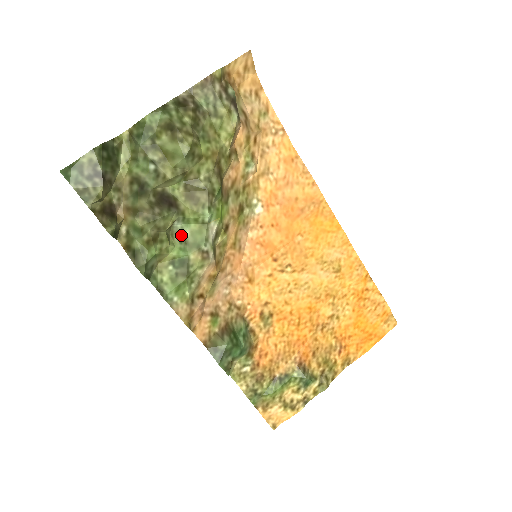
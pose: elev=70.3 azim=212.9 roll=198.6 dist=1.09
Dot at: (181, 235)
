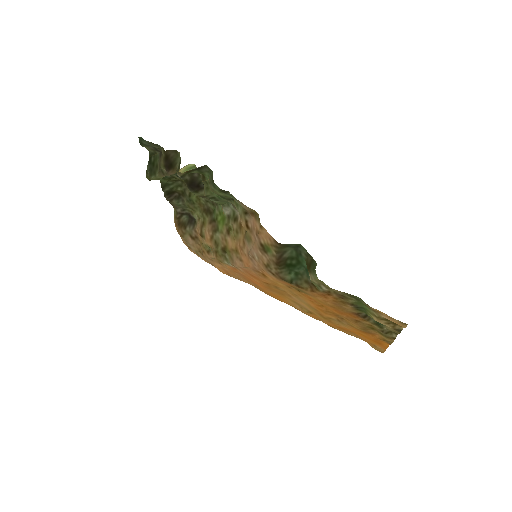
Dot at: occluded
